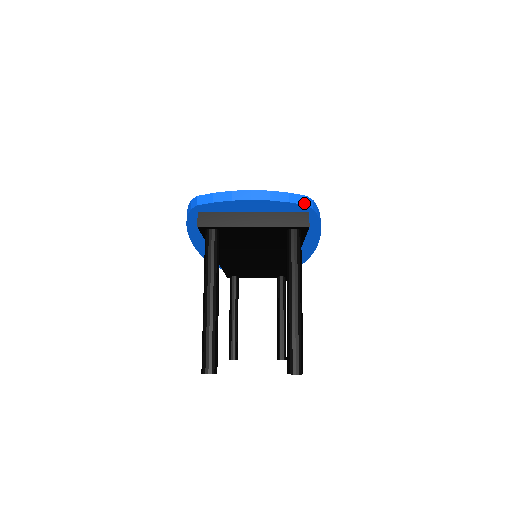
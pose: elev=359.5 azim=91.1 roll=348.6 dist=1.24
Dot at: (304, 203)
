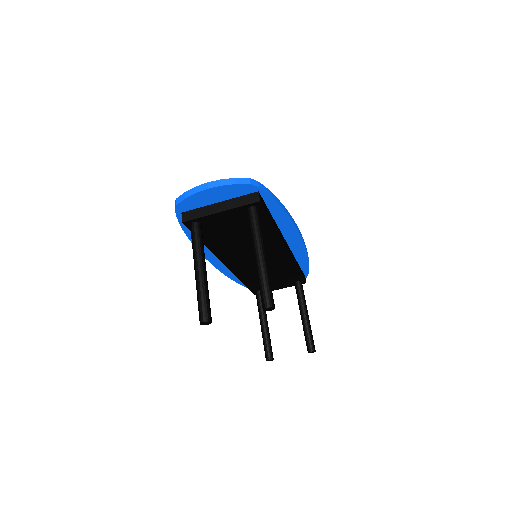
Dot at: (248, 183)
